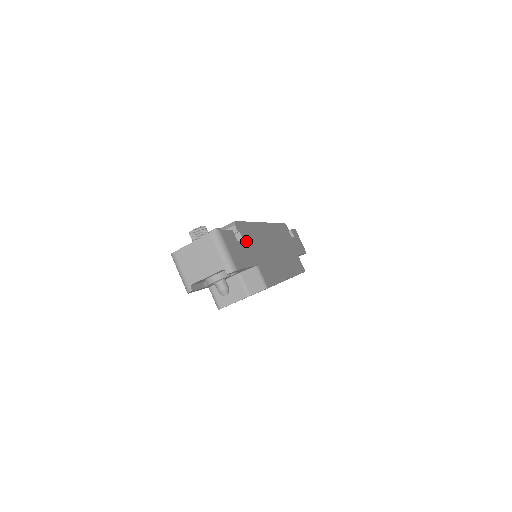
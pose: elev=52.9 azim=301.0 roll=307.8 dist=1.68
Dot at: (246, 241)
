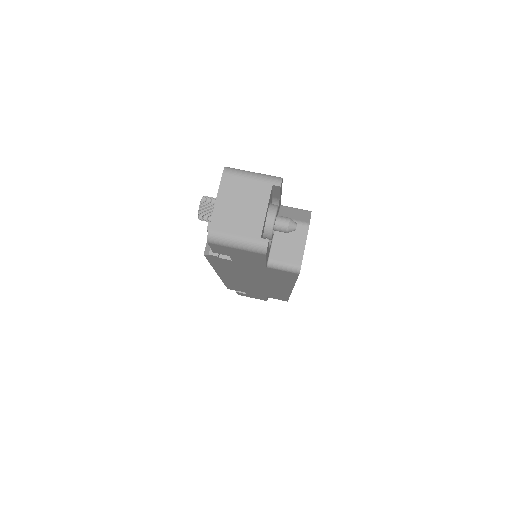
Dot at: occluded
